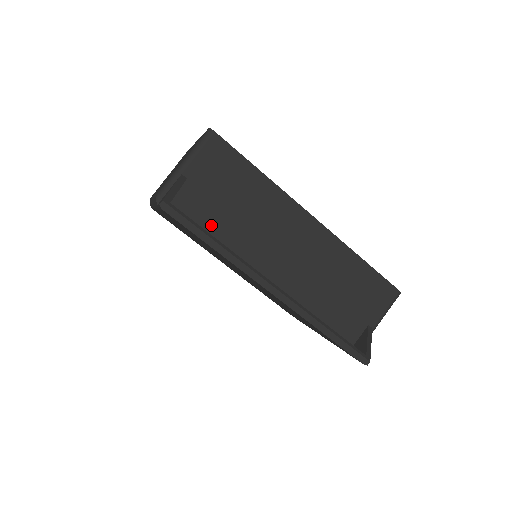
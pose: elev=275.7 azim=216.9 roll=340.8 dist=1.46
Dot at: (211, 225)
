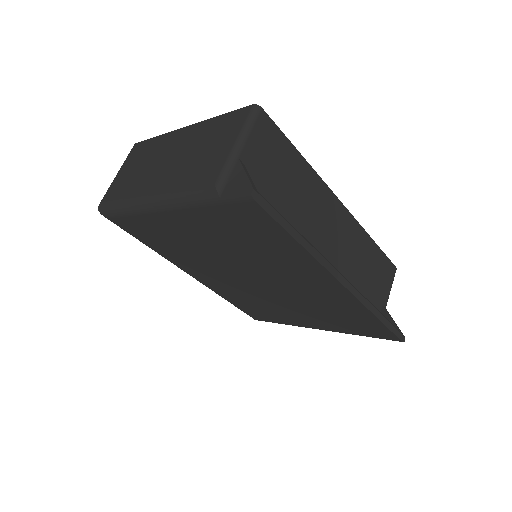
Dot at: occluded
